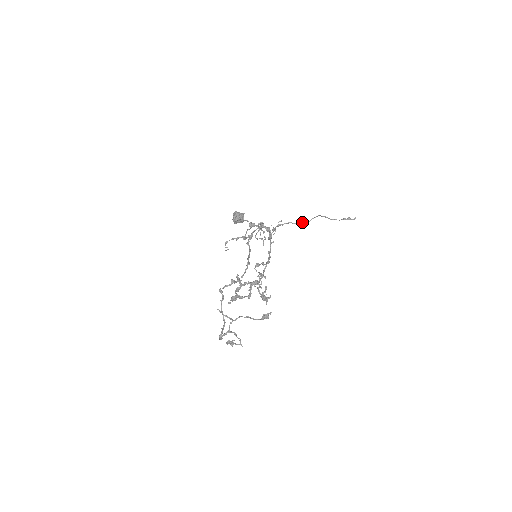
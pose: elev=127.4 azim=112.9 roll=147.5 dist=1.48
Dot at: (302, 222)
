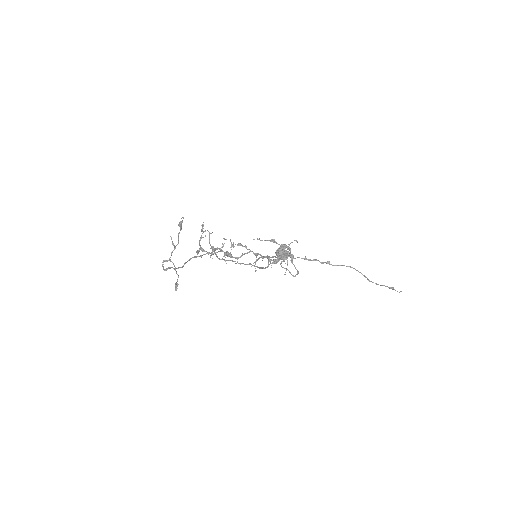
Dot at: (328, 262)
